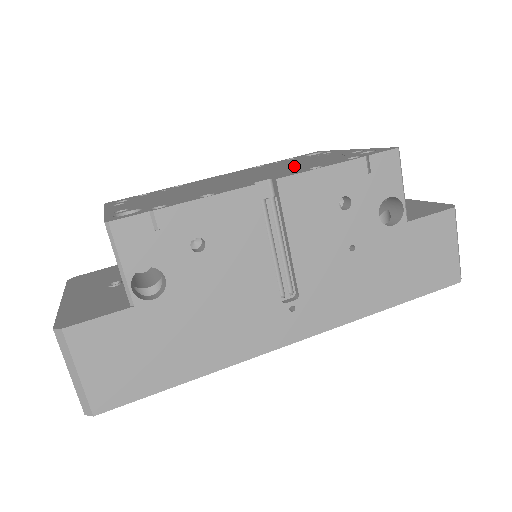
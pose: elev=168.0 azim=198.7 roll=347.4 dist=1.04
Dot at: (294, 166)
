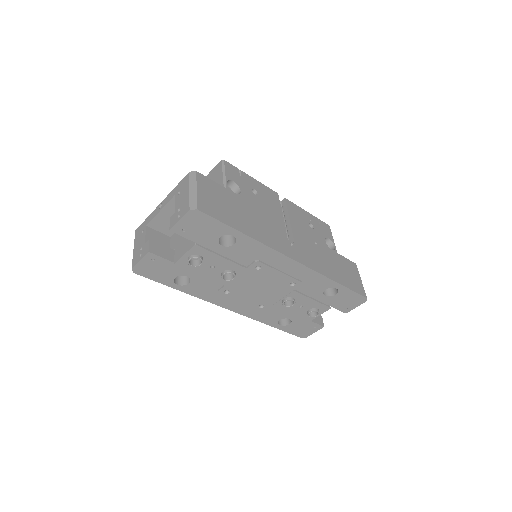
Dot at: occluded
